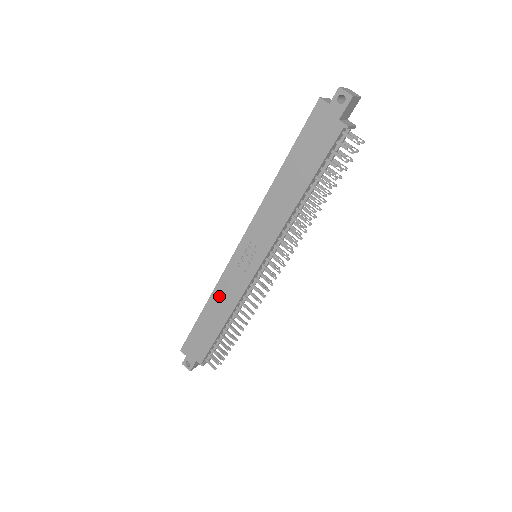
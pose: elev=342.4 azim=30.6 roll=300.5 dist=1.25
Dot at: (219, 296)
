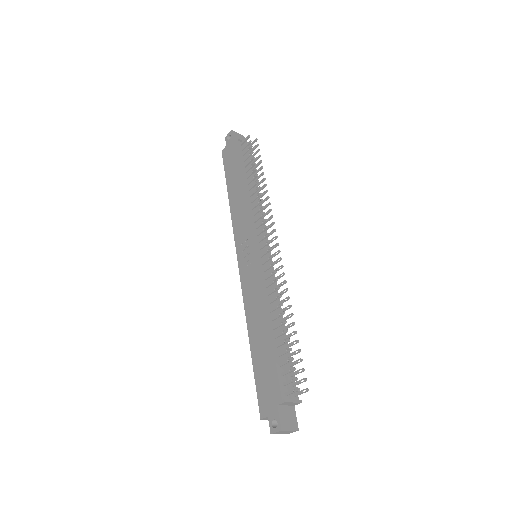
Dot at: (251, 311)
